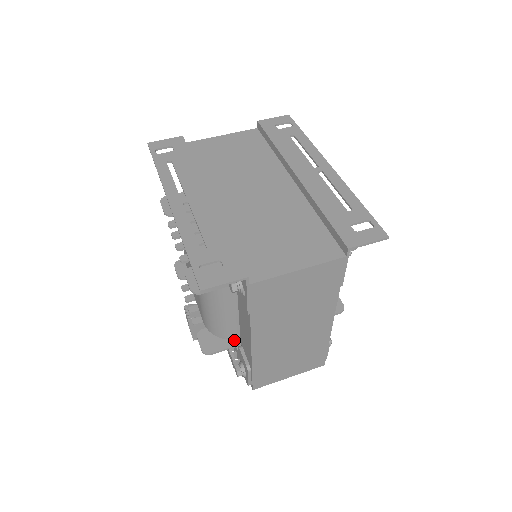
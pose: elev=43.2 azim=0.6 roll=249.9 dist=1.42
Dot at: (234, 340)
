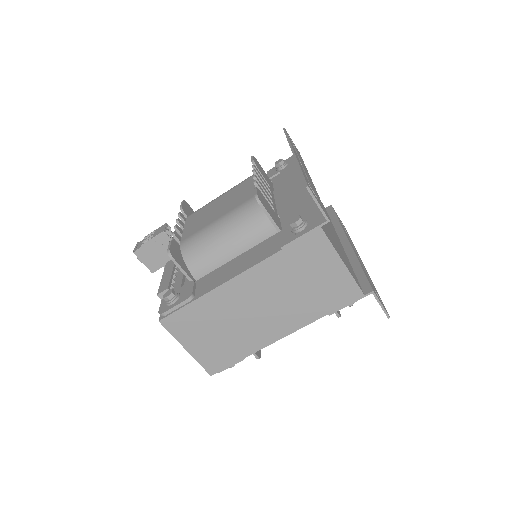
Dot at: (192, 275)
